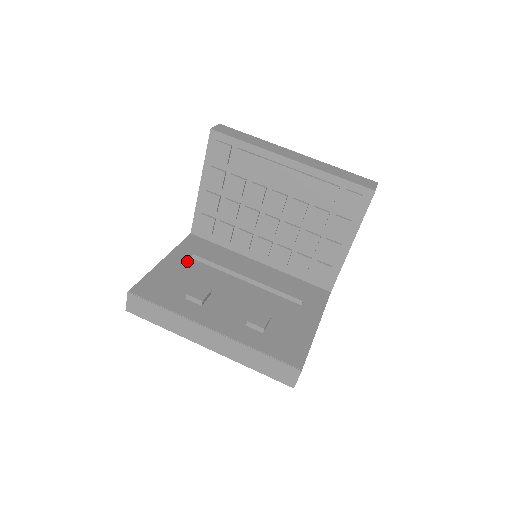
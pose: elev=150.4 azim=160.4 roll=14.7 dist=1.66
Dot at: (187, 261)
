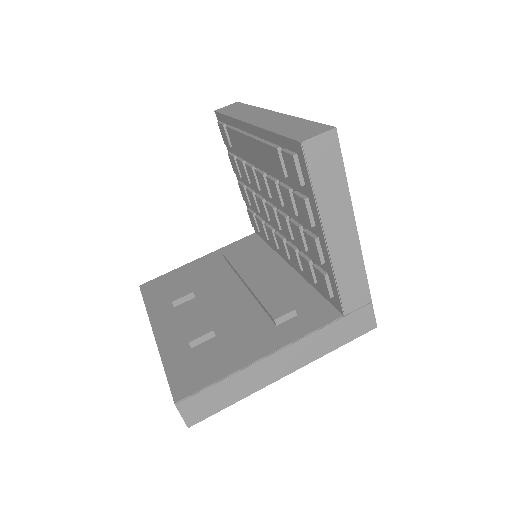
Dot at: (216, 261)
